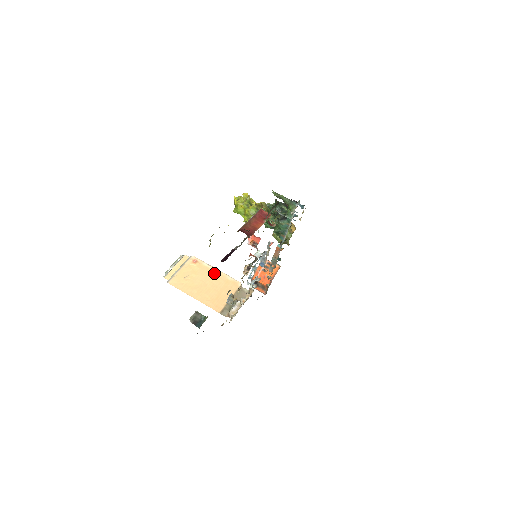
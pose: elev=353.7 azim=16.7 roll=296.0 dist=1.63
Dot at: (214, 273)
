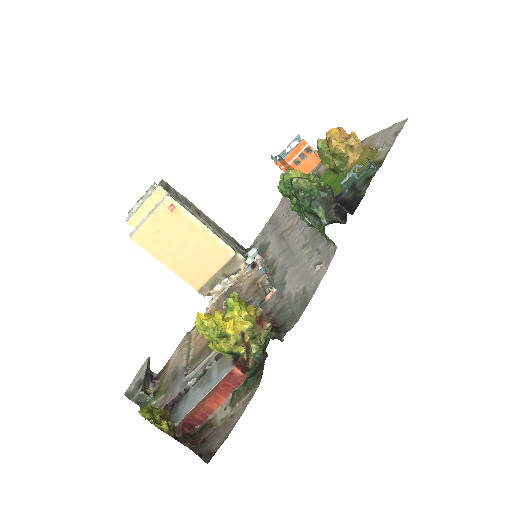
Dot at: (198, 231)
